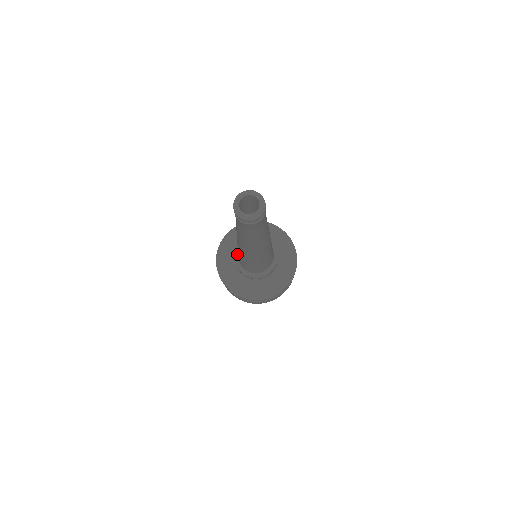
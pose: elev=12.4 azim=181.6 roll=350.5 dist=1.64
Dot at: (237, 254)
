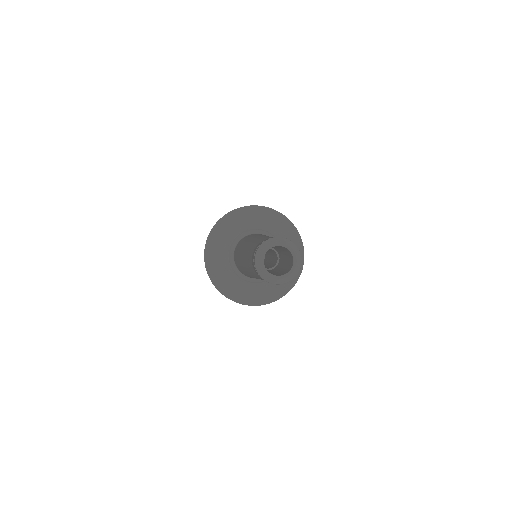
Dot at: (237, 241)
